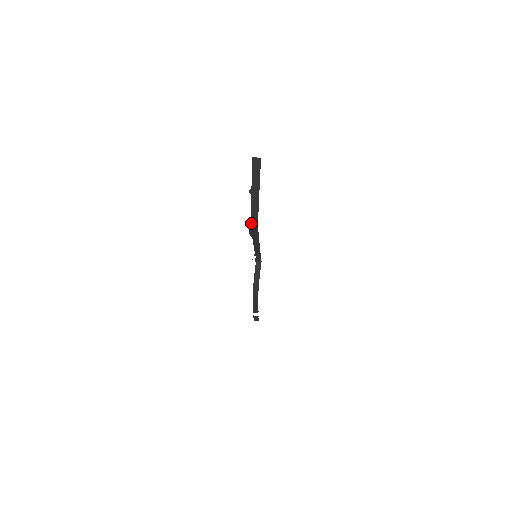
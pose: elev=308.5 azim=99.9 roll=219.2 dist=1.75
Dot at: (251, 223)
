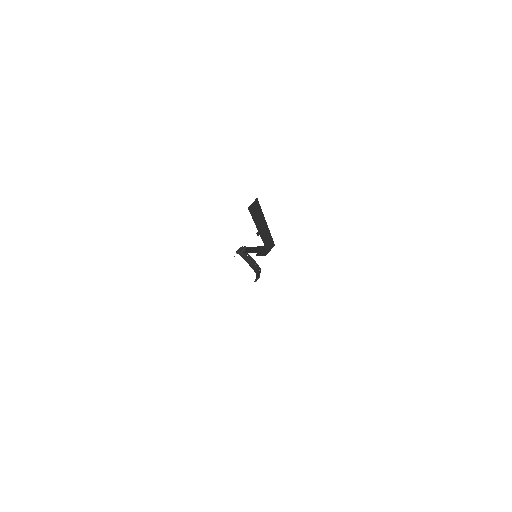
Dot at: (268, 252)
